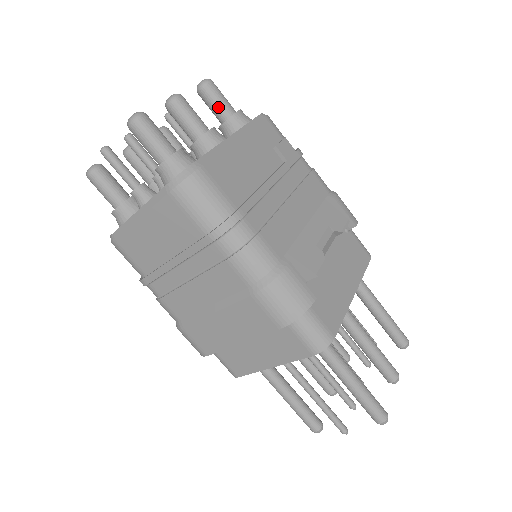
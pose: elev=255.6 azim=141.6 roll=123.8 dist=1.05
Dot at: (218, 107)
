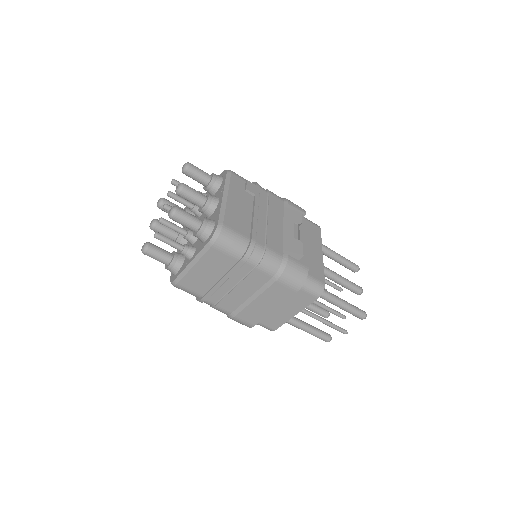
Dot at: (200, 178)
